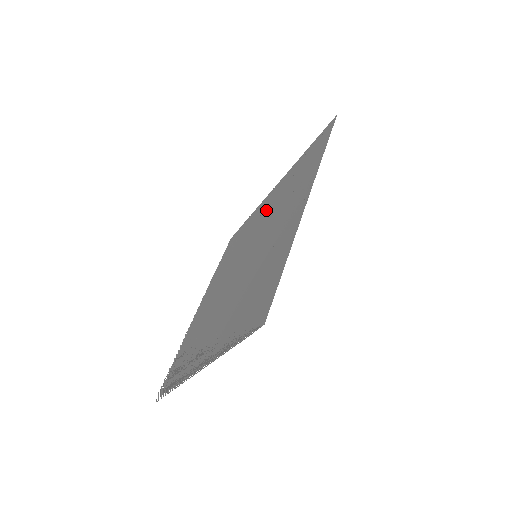
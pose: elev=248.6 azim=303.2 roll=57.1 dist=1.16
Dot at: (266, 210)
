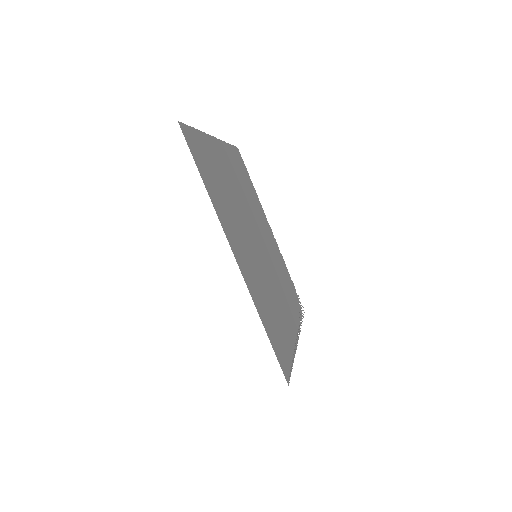
Dot at: (229, 178)
